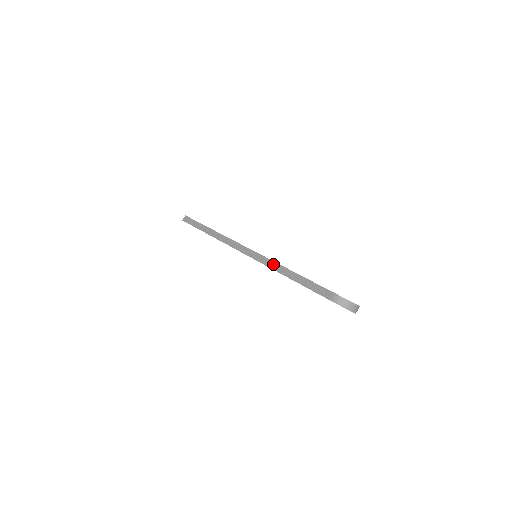
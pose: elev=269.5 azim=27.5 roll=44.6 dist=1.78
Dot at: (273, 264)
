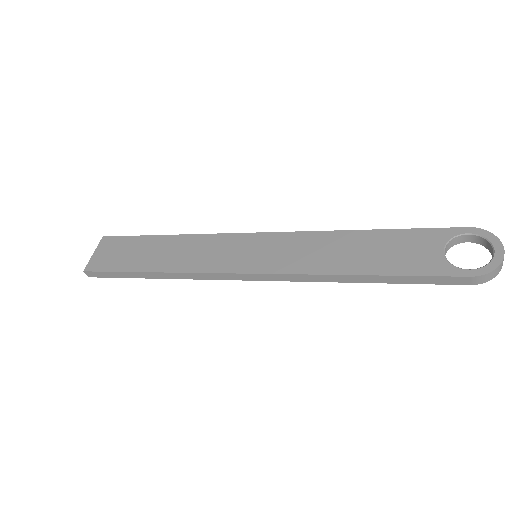
Dot at: (318, 278)
